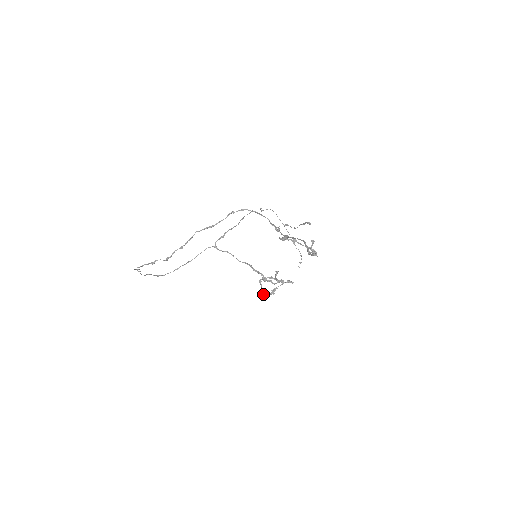
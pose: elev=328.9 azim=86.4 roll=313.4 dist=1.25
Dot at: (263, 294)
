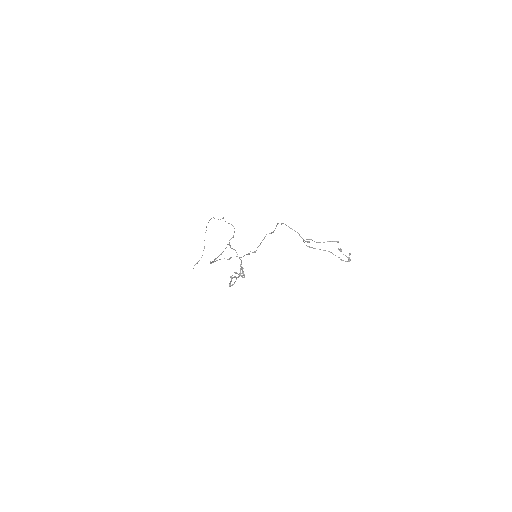
Dot at: (232, 285)
